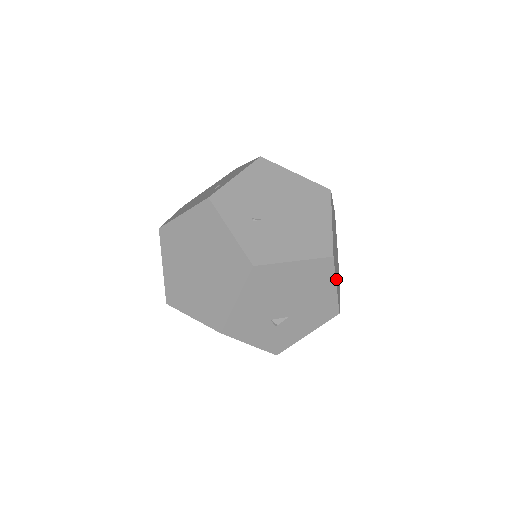
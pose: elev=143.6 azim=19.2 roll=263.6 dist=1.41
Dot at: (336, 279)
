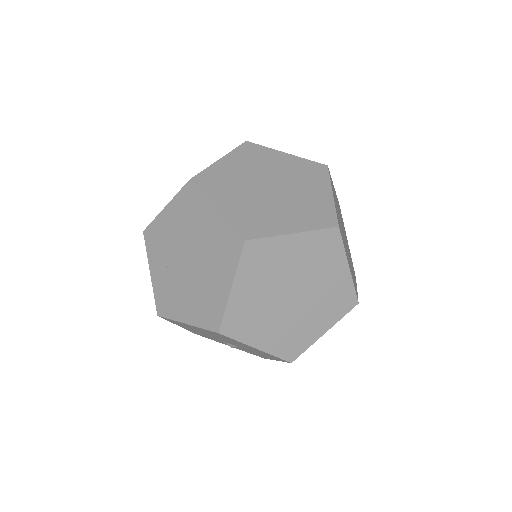
Dot at: (262, 339)
